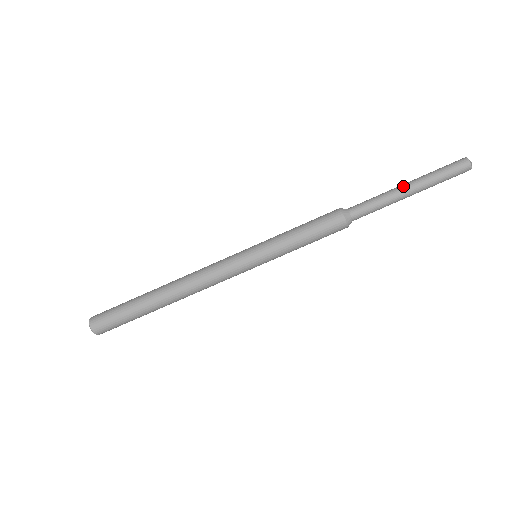
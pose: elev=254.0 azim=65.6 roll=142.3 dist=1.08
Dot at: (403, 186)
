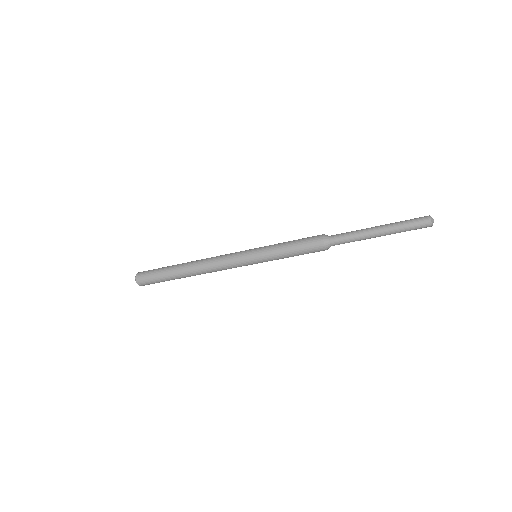
Dot at: (375, 231)
